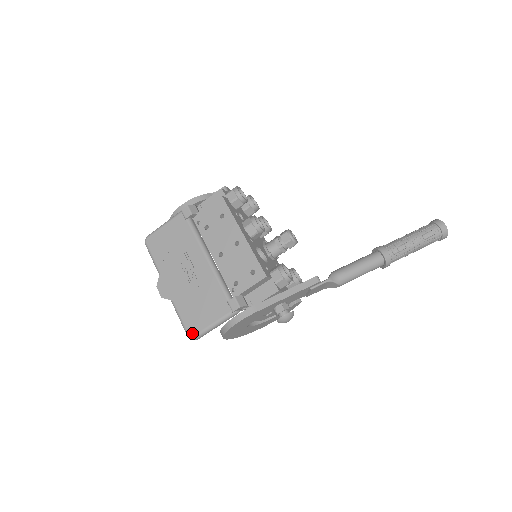
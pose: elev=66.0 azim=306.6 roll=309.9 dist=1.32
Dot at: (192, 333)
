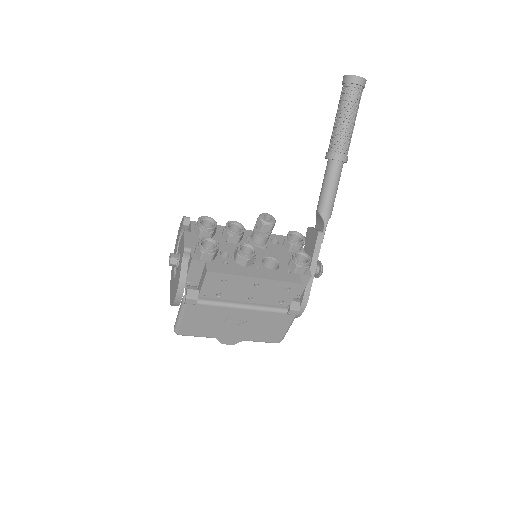
Dot at: (278, 341)
